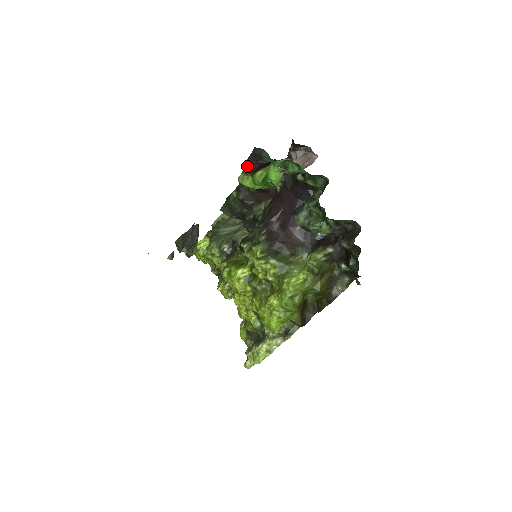
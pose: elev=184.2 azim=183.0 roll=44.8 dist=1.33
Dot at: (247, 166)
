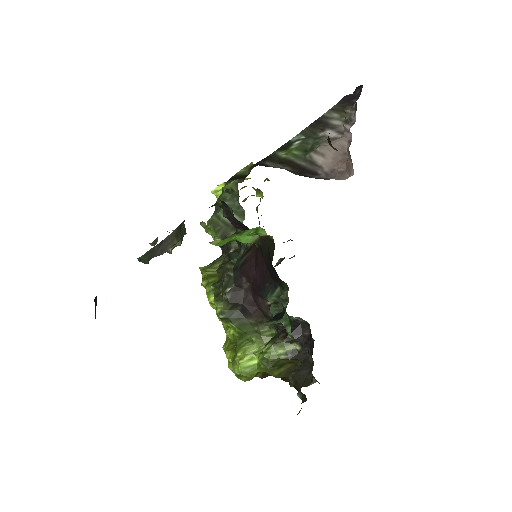
Dot at: occluded
